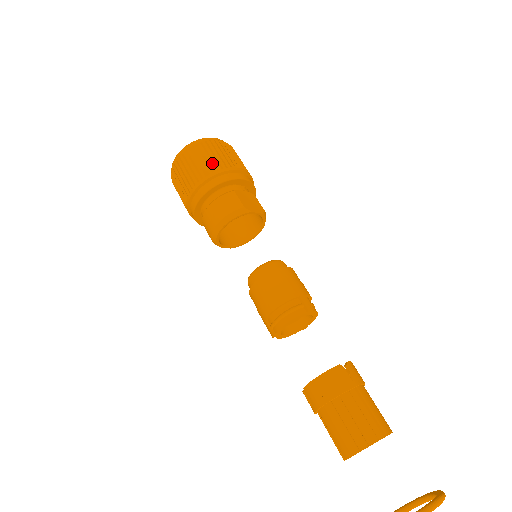
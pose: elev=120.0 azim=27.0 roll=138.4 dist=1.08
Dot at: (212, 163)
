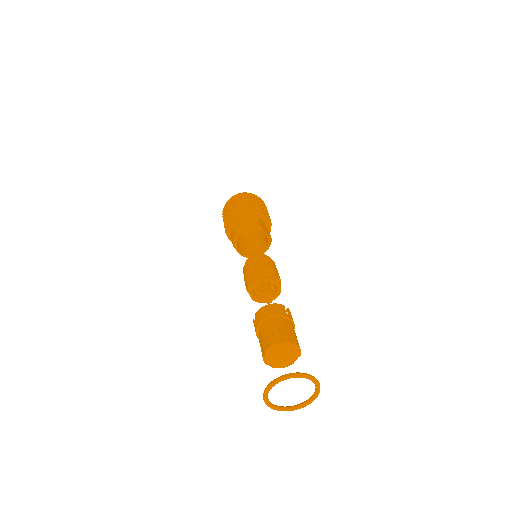
Dot at: (251, 202)
